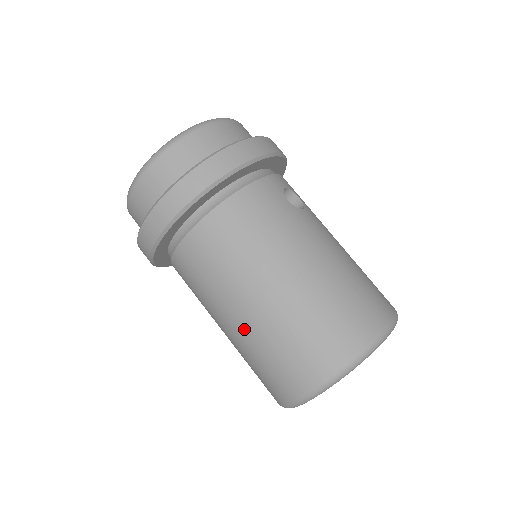
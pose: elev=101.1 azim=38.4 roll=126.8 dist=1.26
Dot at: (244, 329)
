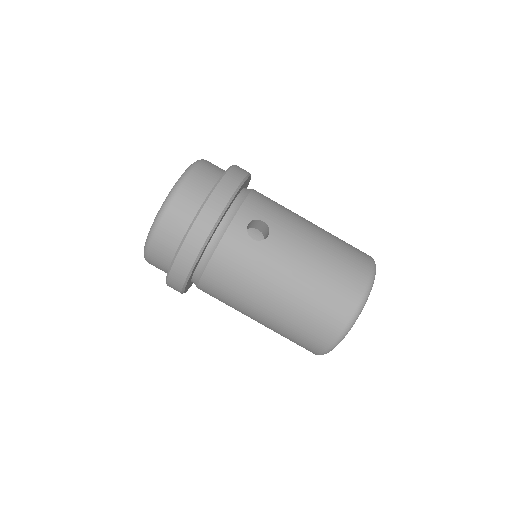
Dot at: occluded
